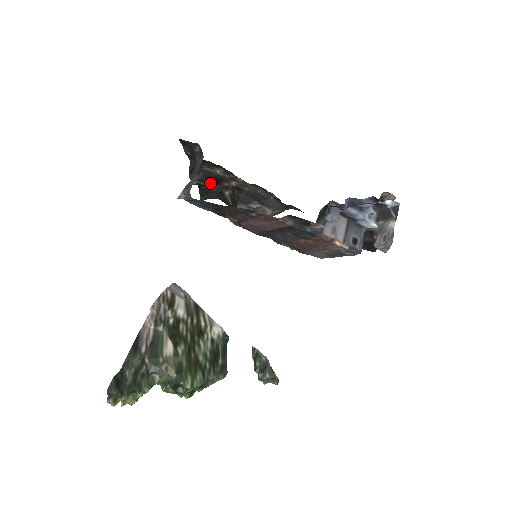
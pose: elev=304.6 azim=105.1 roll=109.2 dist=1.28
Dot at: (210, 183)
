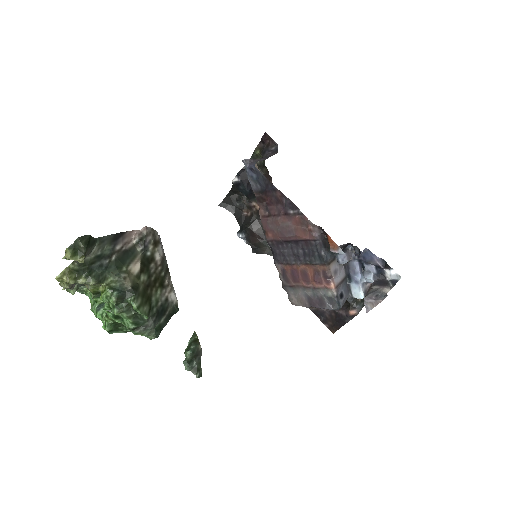
Dot at: (247, 191)
